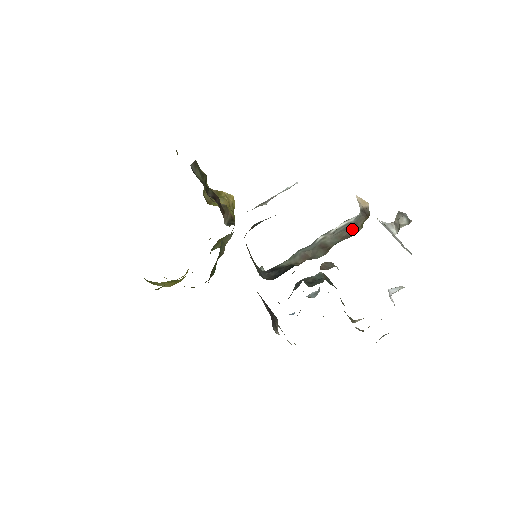
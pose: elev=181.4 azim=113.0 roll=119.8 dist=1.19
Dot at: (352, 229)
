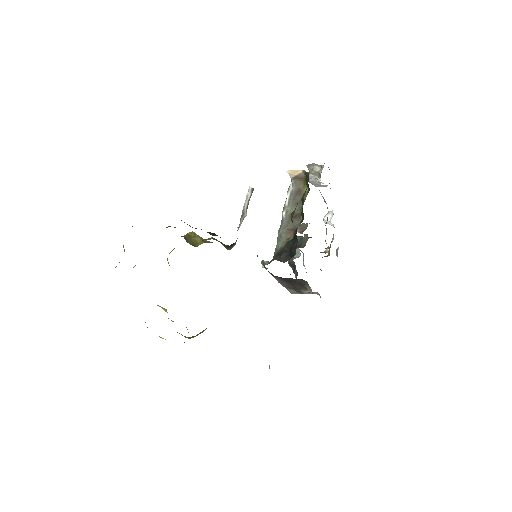
Dot at: (300, 193)
